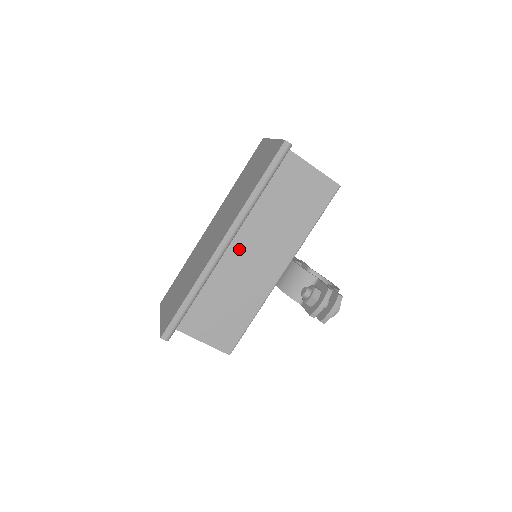
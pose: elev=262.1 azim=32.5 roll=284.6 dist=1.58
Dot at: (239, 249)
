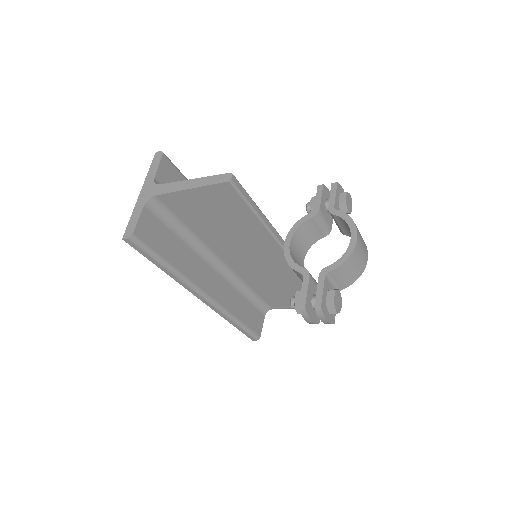
Dot at: (236, 263)
